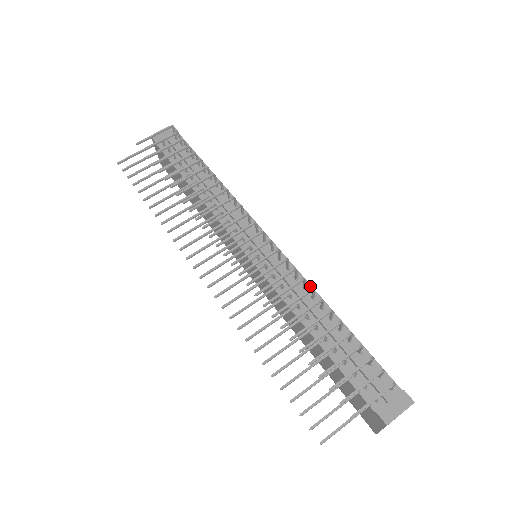
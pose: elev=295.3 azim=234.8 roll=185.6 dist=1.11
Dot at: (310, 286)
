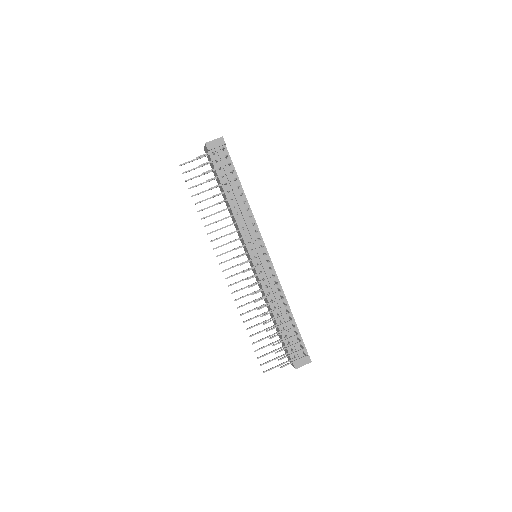
Dot at: (282, 289)
